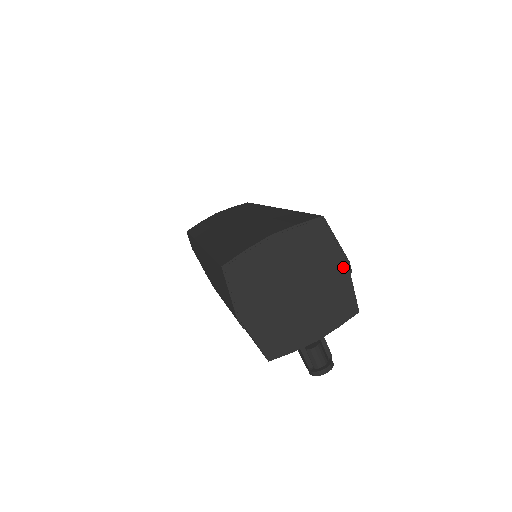
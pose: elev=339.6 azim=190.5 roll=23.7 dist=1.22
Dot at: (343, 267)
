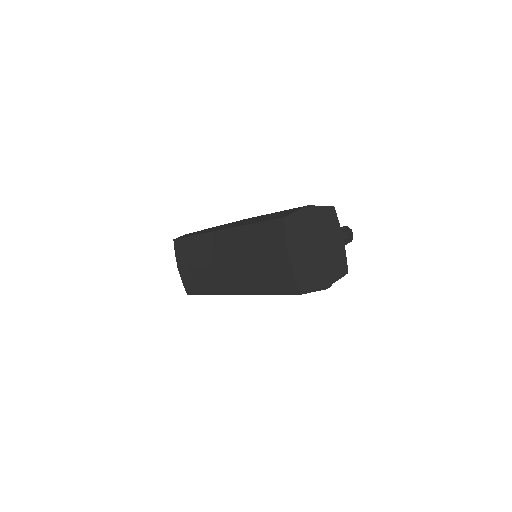
Dot at: (311, 211)
